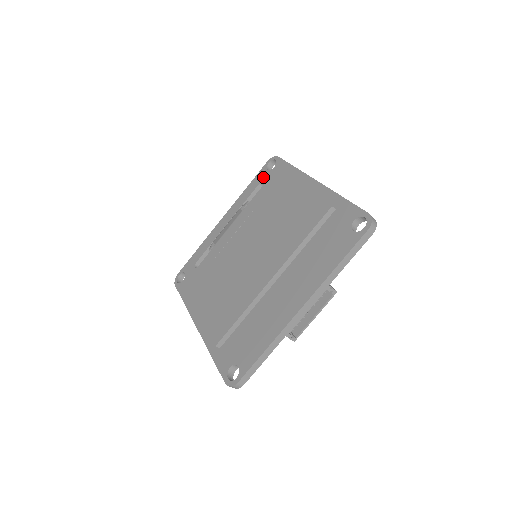
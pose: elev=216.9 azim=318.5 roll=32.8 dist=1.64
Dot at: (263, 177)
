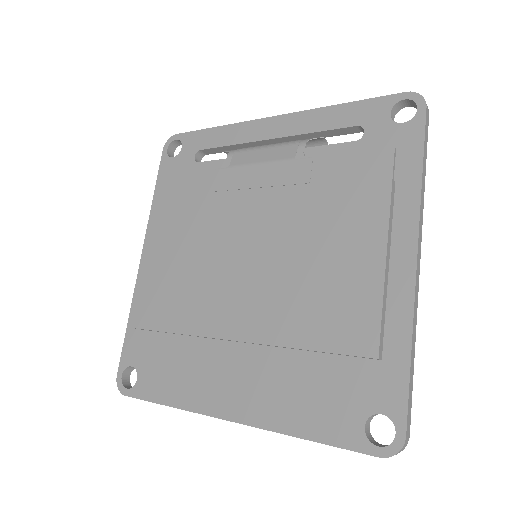
Dot at: (373, 120)
